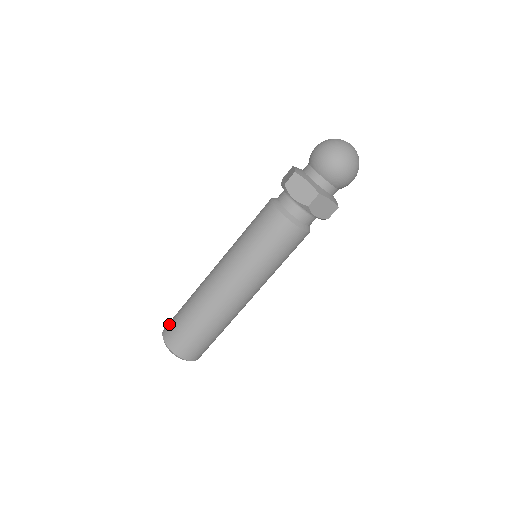
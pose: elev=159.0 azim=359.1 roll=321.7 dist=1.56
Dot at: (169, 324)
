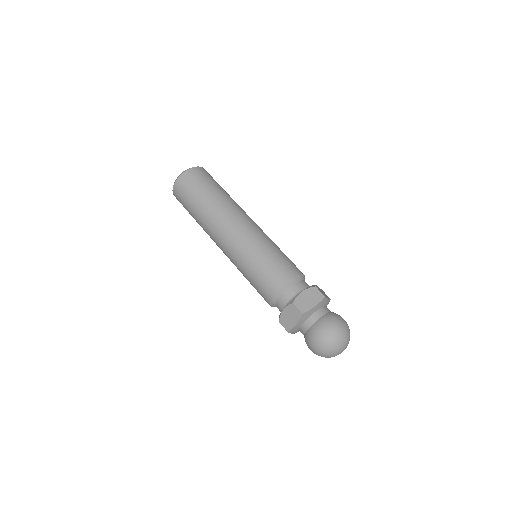
Dot at: (192, 178)
